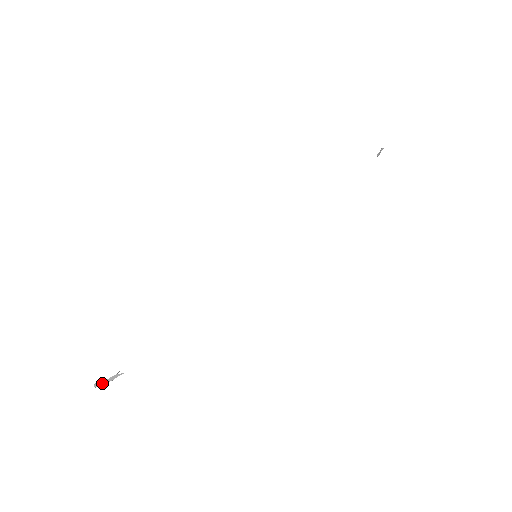
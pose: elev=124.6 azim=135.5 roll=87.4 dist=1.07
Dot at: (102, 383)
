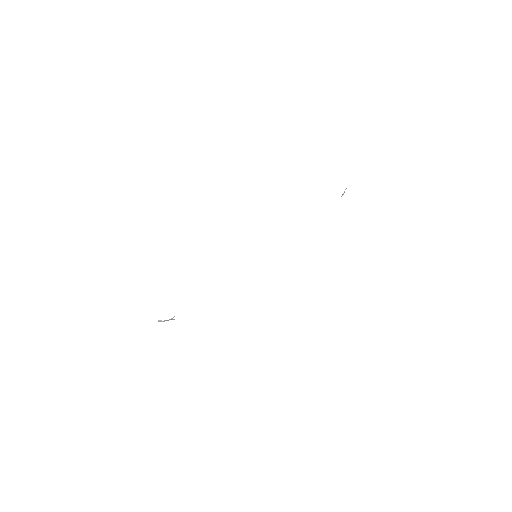
Dot at: (163, 321)
